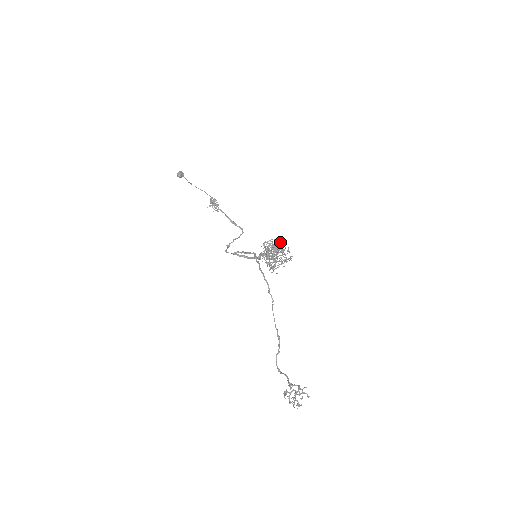
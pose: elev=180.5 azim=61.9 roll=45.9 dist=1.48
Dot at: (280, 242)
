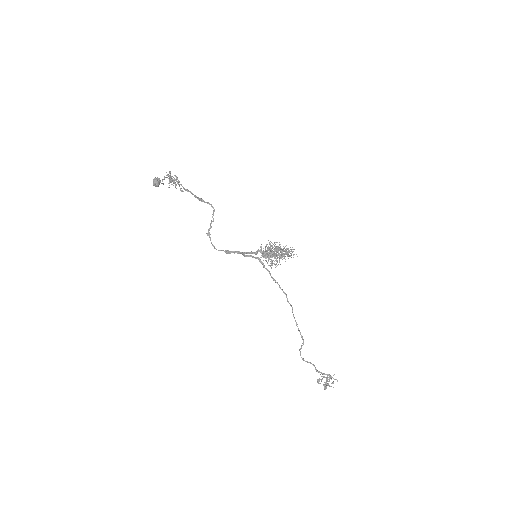
Dot at: occluded
